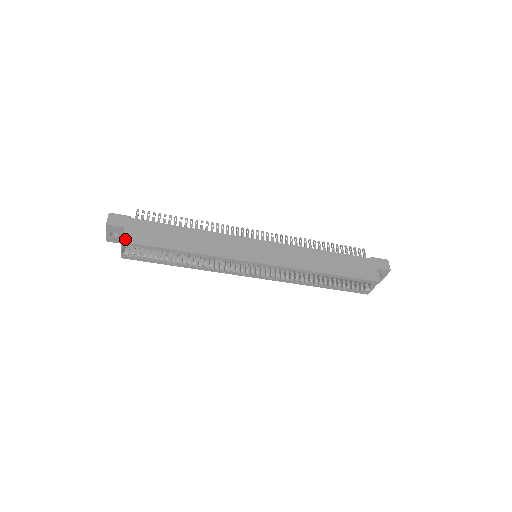
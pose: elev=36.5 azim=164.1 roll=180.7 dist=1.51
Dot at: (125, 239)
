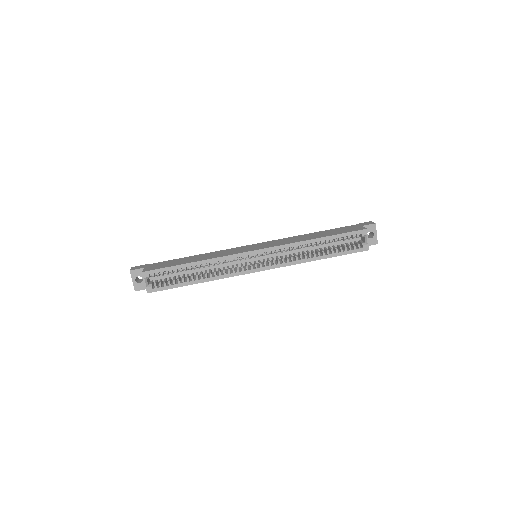
Dot at: (144, 271)
